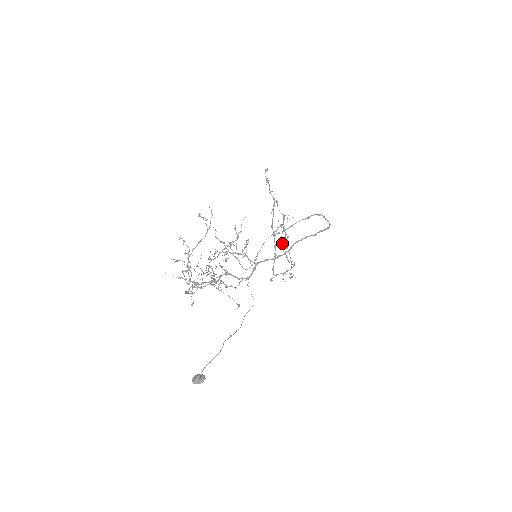
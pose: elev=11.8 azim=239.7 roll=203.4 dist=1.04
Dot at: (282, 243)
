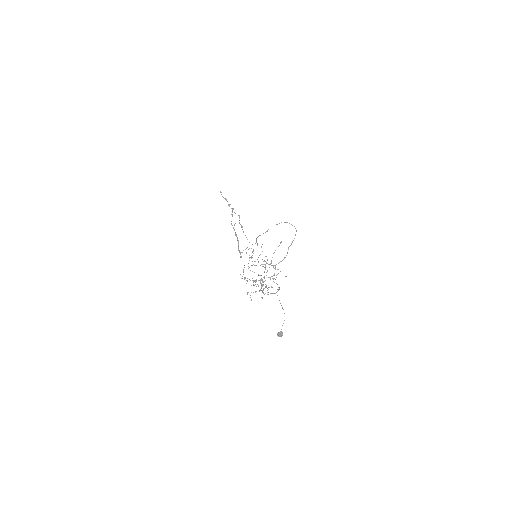
Dot at: occluded
